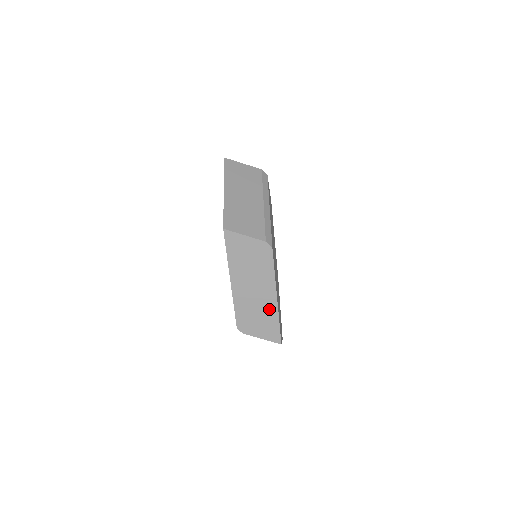
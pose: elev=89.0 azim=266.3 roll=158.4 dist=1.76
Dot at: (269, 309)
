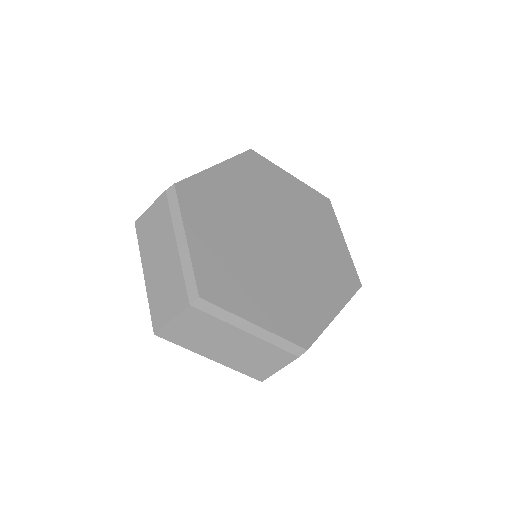
Dot at: occluded
